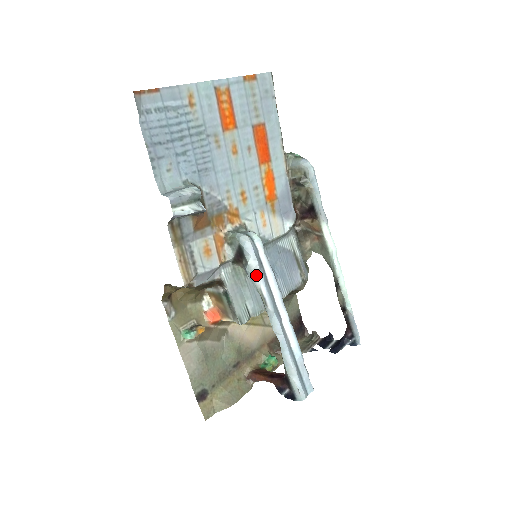
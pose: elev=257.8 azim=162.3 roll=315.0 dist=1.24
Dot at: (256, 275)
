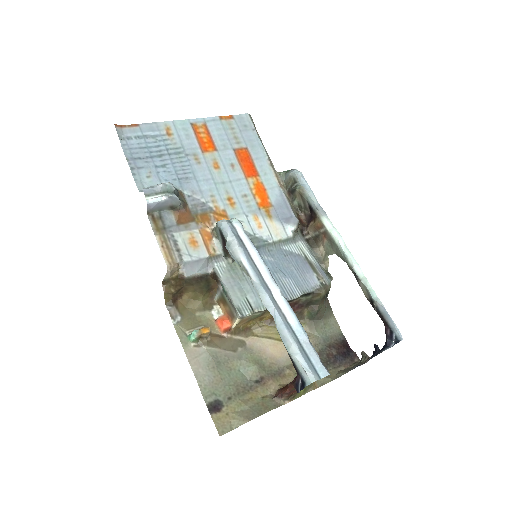
Dot at: (235, 250)
